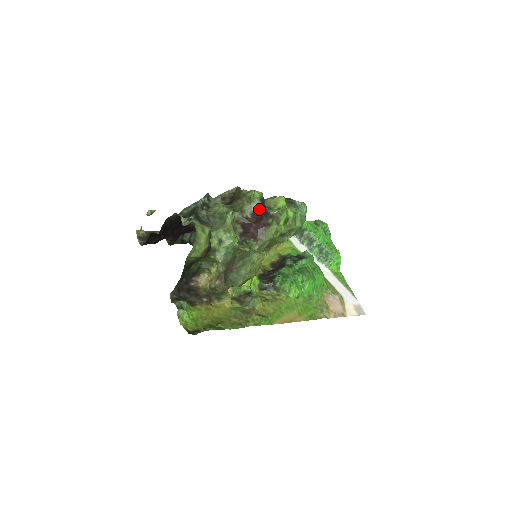
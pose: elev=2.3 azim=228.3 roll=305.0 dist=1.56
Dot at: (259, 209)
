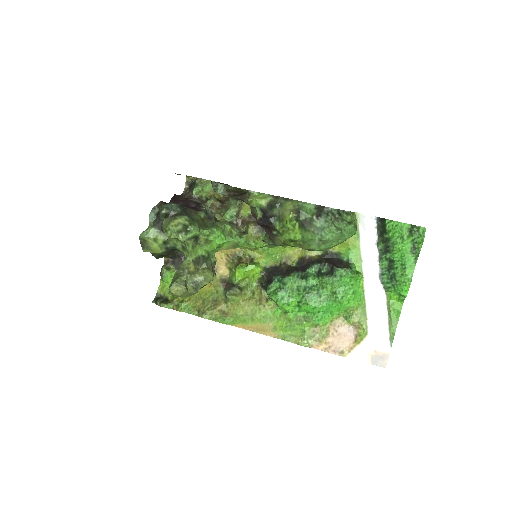
Dot at: (260, 218)
